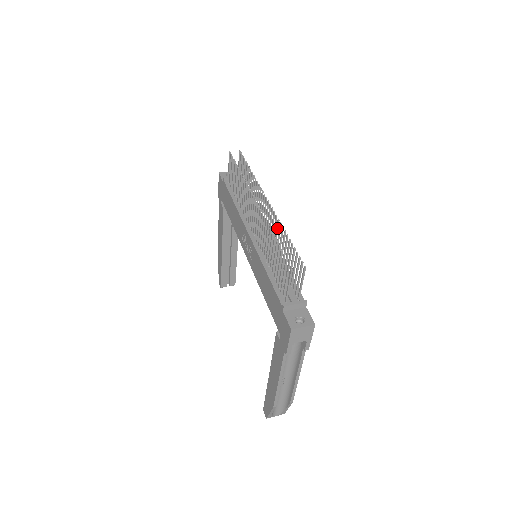
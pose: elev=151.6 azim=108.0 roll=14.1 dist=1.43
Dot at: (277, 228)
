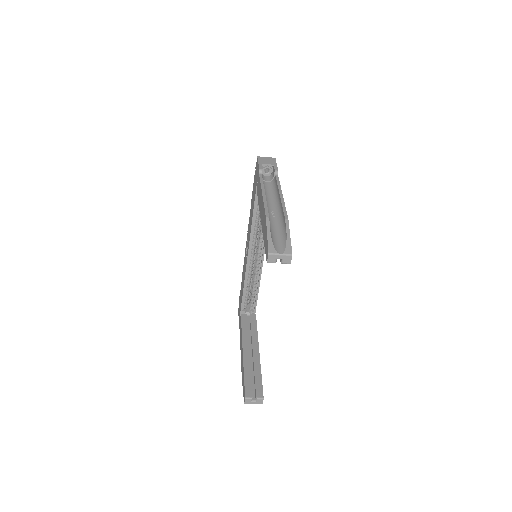
Dot at: occluded
